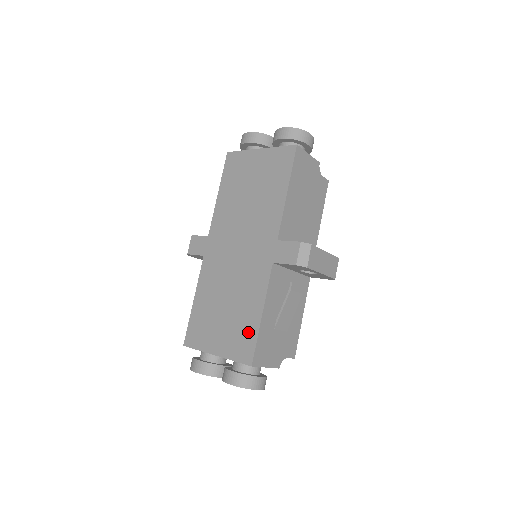
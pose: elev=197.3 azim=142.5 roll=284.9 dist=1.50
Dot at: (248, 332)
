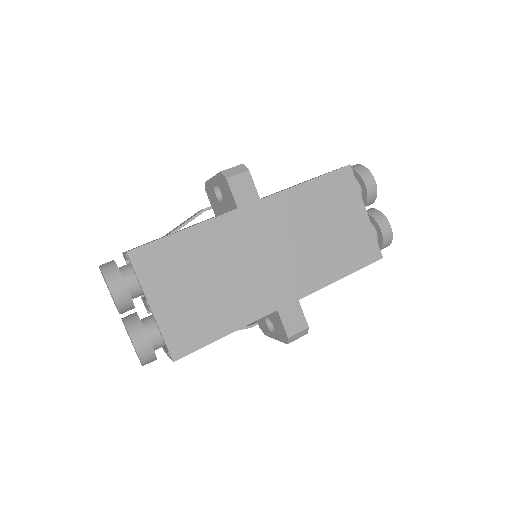
Dot at: (201, 332)
